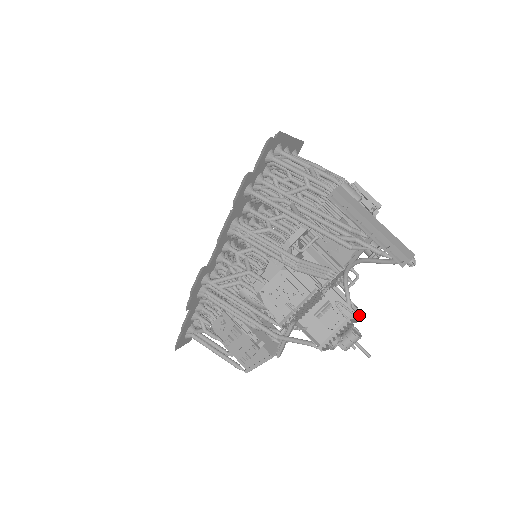
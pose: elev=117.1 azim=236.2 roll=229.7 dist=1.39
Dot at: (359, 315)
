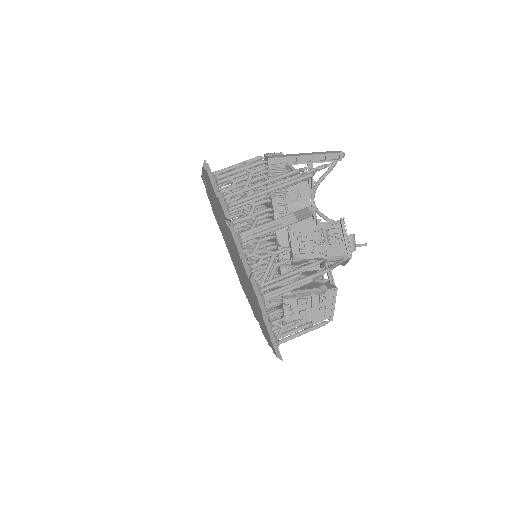
Dot at: occluded
